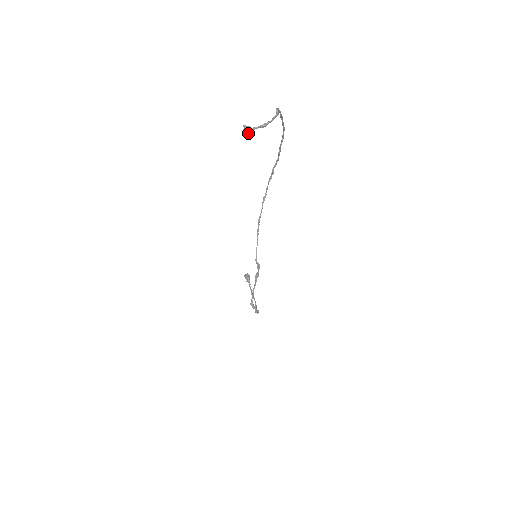
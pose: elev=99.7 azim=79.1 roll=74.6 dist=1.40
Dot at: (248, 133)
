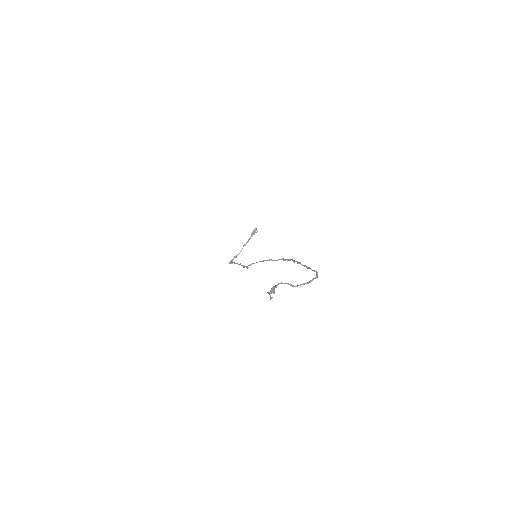
Dot at: (275, 286)
